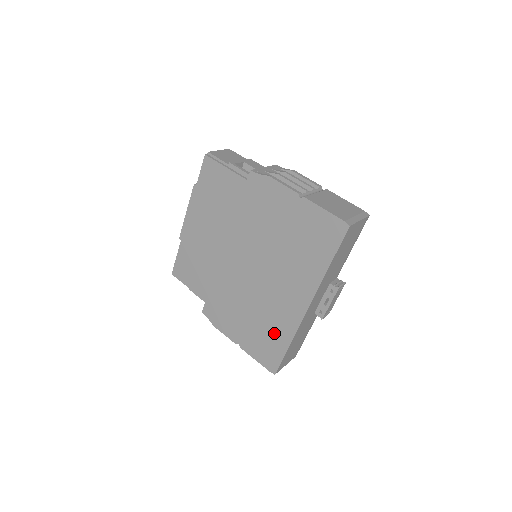
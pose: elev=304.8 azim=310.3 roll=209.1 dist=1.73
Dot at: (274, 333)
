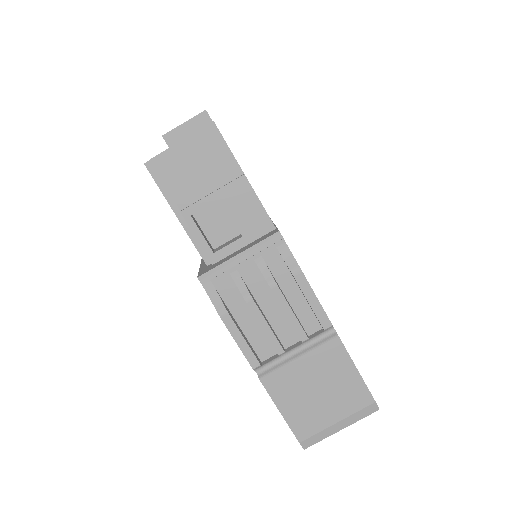
Dot at: occluded
